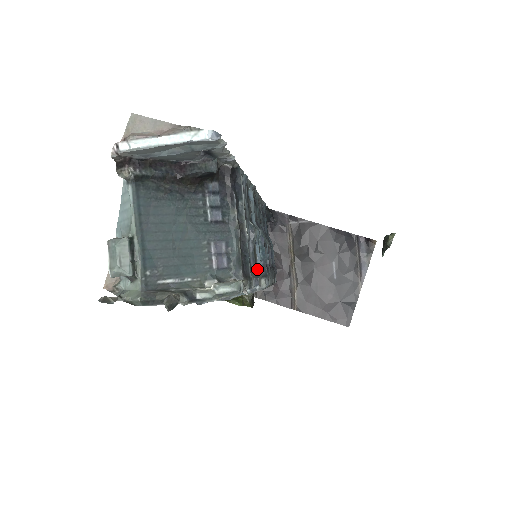
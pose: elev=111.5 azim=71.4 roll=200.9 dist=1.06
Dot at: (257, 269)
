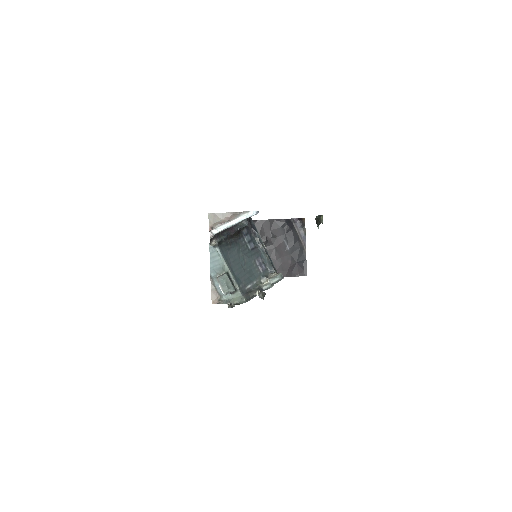
Dot at: occluded
